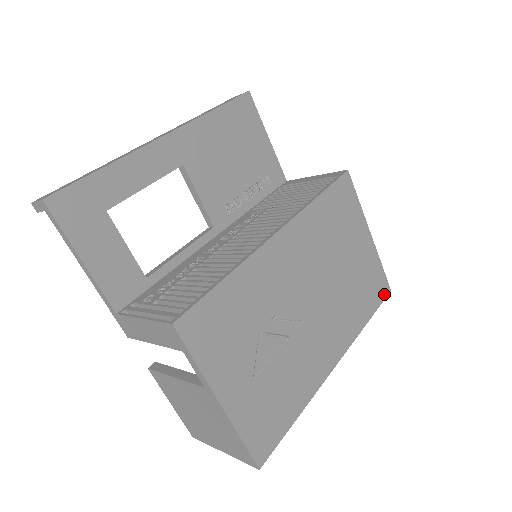
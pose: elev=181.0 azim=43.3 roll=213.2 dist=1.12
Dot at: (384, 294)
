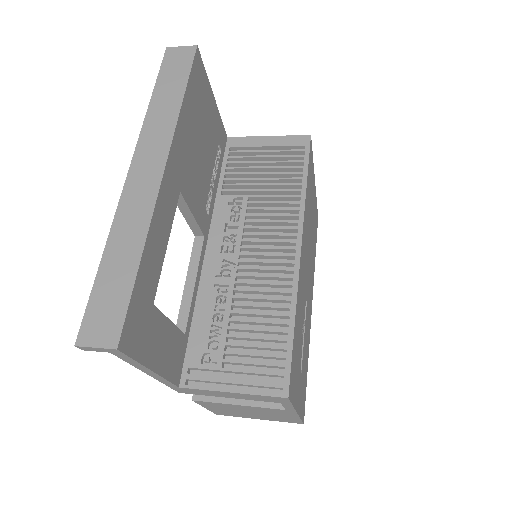
Dot at: (317, 225)
